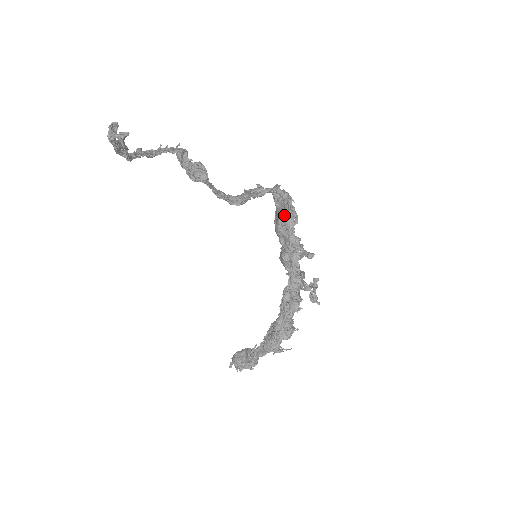
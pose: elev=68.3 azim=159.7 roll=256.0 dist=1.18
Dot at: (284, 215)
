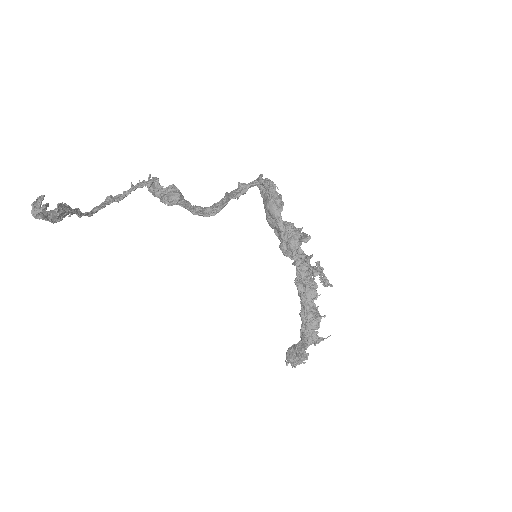
Dot at: (267, 206)
